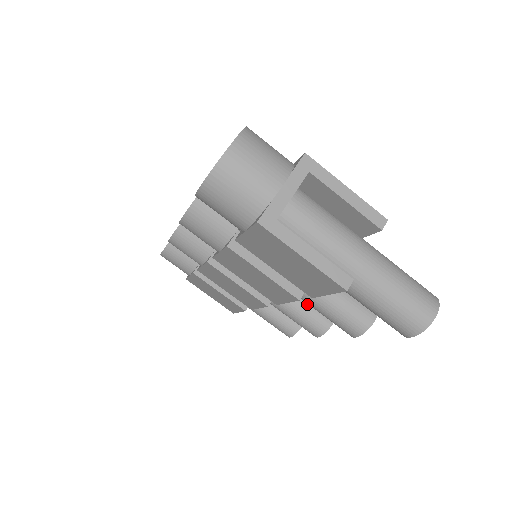
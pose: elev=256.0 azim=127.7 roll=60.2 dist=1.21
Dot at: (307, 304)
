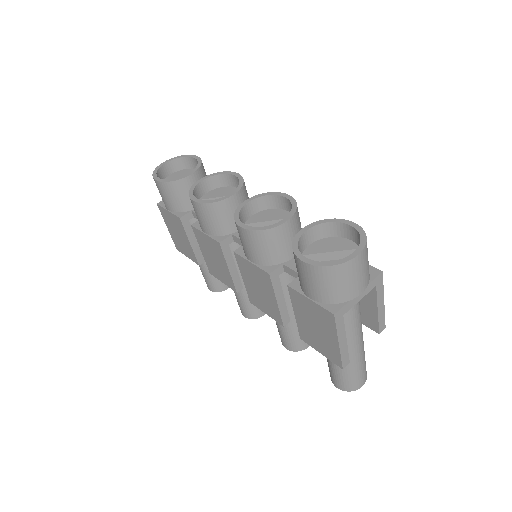
Dot at: occluded
